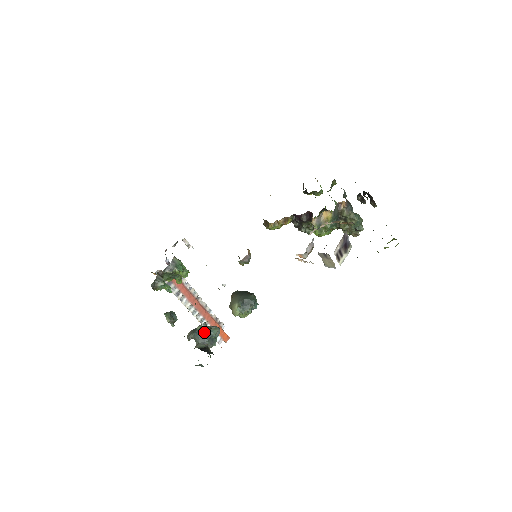
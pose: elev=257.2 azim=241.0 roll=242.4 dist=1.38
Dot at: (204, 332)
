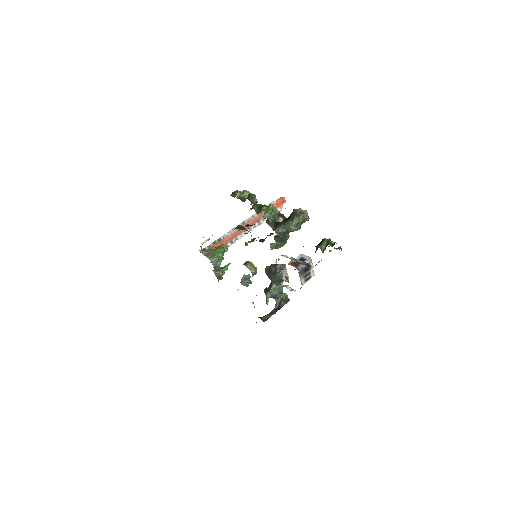
Dot at: (272, 297)
